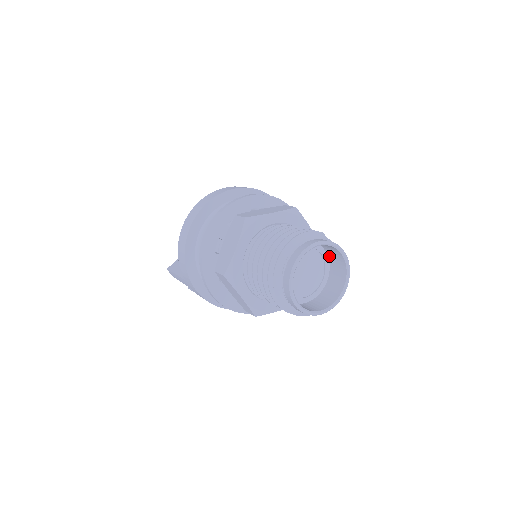
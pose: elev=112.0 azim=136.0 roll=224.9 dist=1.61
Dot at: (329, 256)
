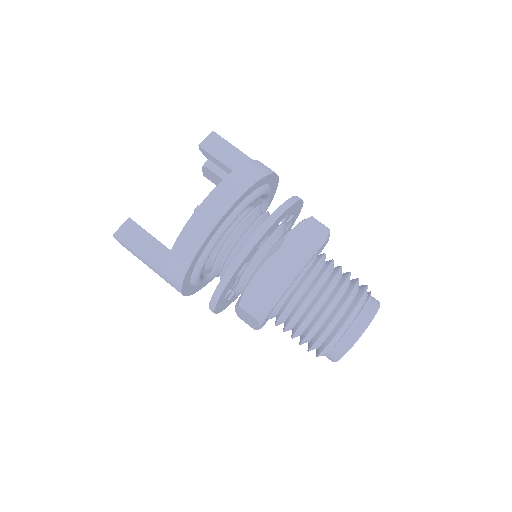
Dot at: occluded
